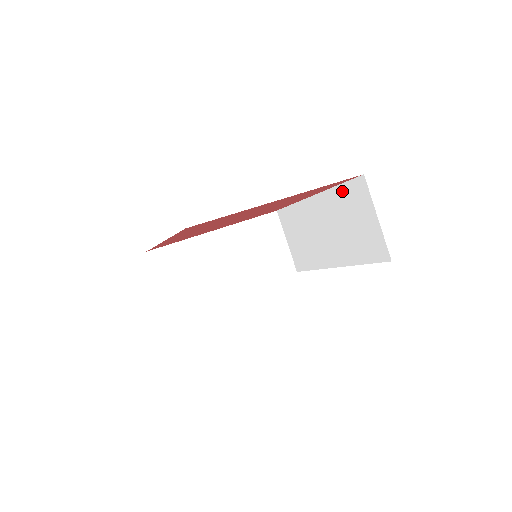
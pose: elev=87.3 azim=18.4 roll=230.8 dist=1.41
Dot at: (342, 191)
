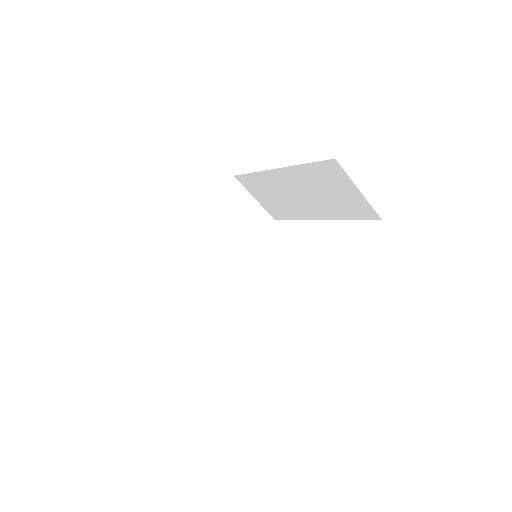
Dot at: (312, 169)
